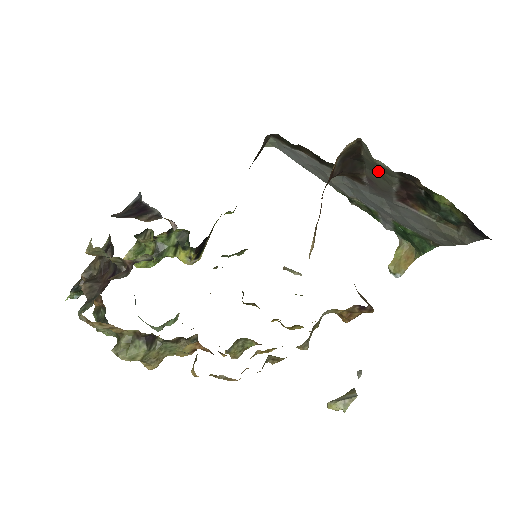
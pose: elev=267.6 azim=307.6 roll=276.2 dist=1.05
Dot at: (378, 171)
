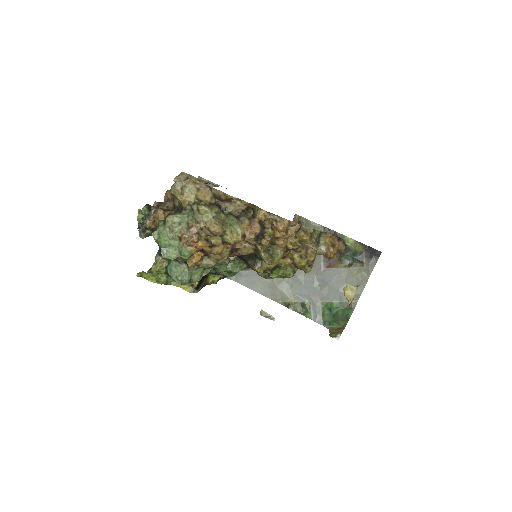
Dot at: occluded
